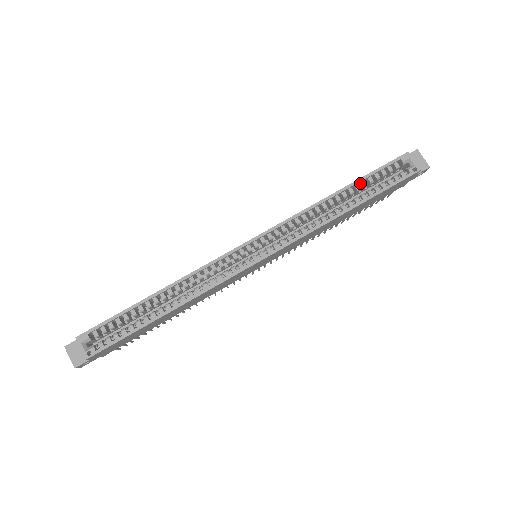
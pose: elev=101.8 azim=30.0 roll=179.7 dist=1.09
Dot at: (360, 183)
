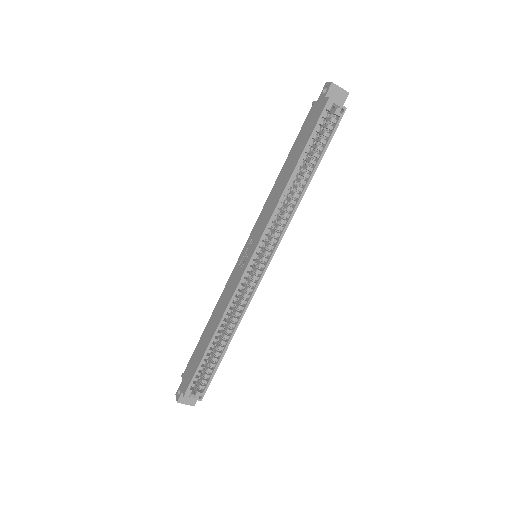
Dot at: (304, 151)
